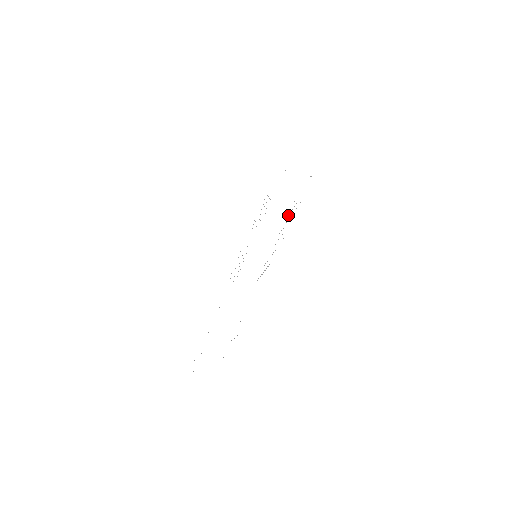
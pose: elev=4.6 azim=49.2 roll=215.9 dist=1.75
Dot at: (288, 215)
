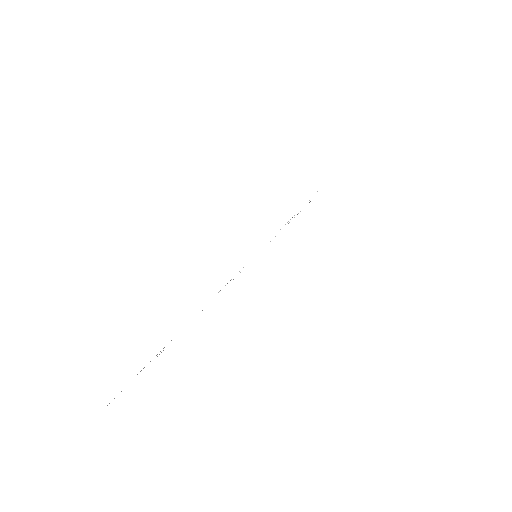
Dot at: occluded
